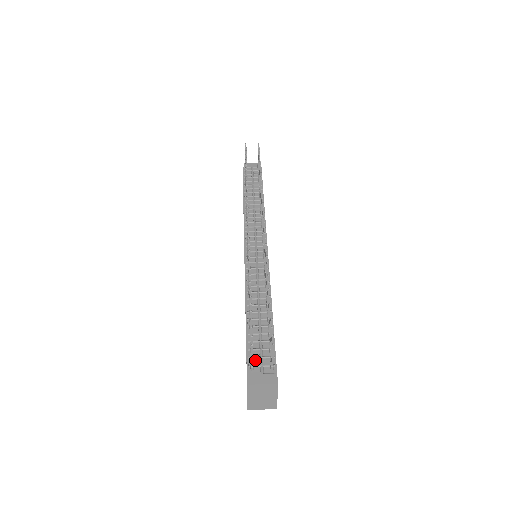
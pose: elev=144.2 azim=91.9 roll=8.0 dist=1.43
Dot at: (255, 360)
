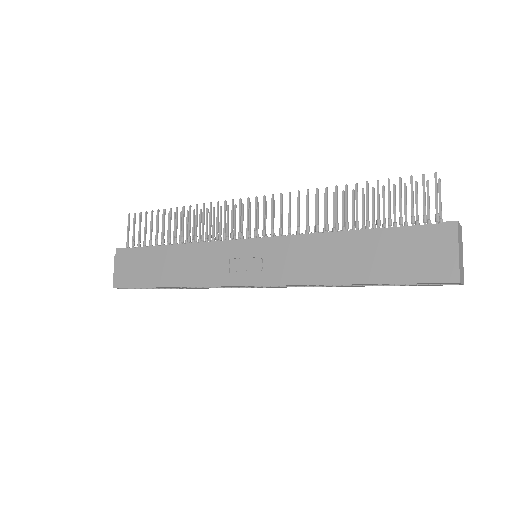
Dot at: (423, 226)
